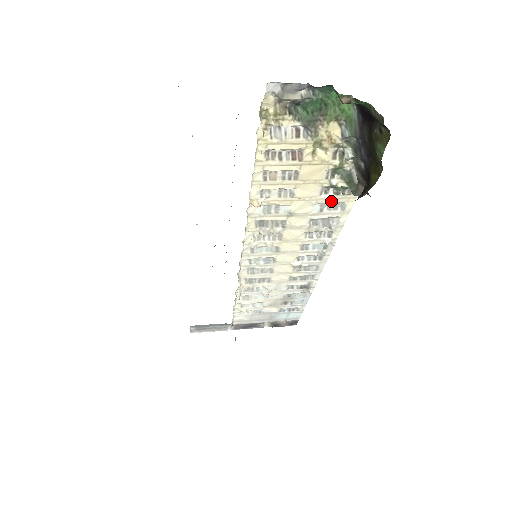
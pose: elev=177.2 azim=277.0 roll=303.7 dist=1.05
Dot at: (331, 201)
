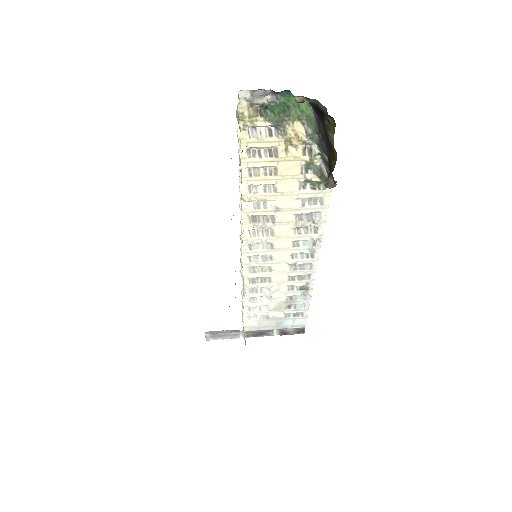
Dot at: (310, 196)
